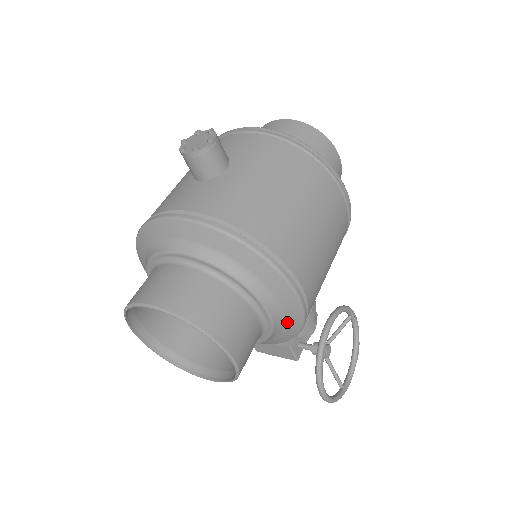
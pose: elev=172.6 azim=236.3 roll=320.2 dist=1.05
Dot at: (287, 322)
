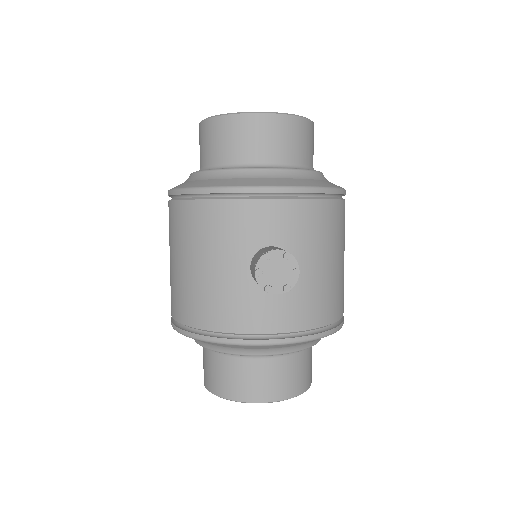
Dot at: occluded
